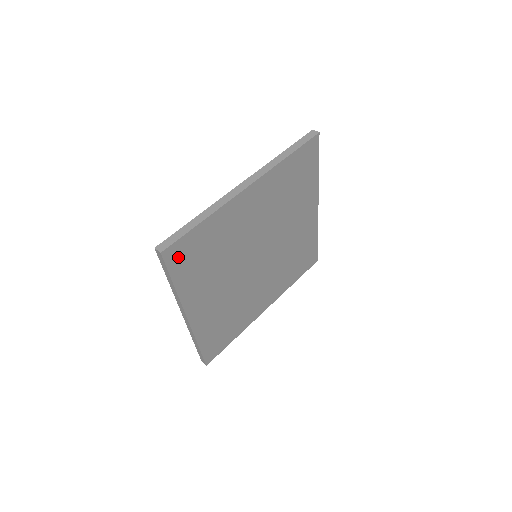
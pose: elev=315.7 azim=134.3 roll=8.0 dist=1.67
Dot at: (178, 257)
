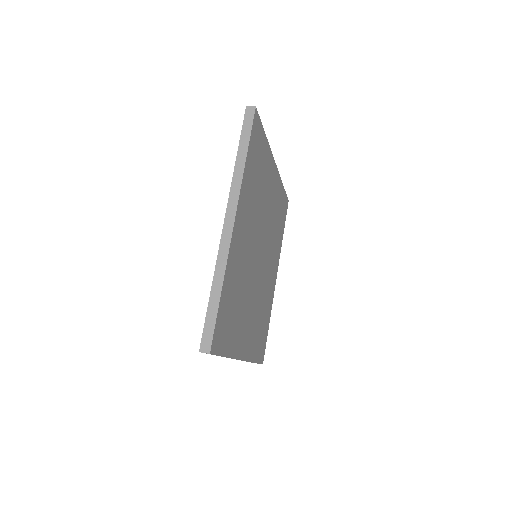
Dot at: (220, 338)
